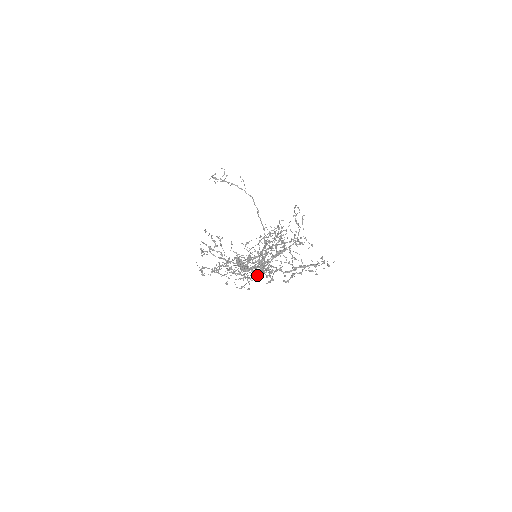
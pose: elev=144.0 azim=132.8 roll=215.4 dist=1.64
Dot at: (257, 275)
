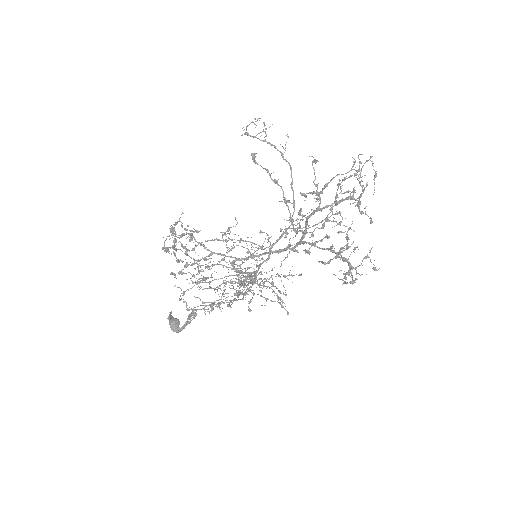
Dot at: occluded
